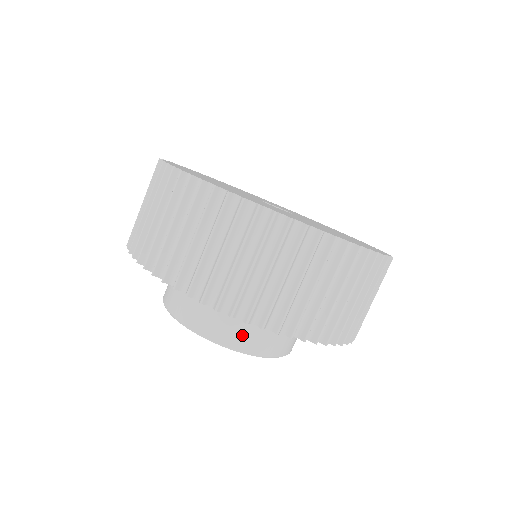
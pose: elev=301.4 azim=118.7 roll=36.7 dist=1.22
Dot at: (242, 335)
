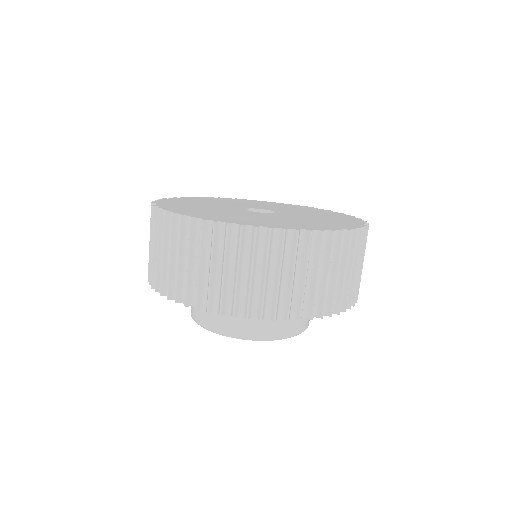
Dot at: (262, 327)
